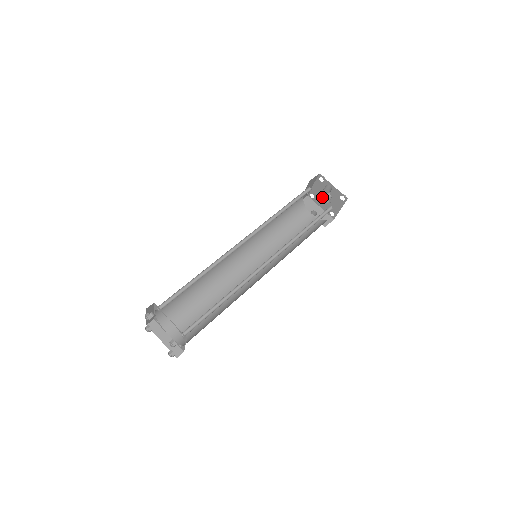
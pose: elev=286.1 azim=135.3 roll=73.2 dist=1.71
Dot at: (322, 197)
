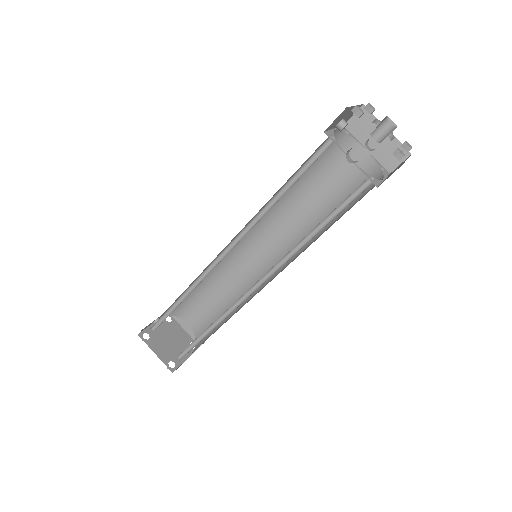
Dot at: (370, 134)
